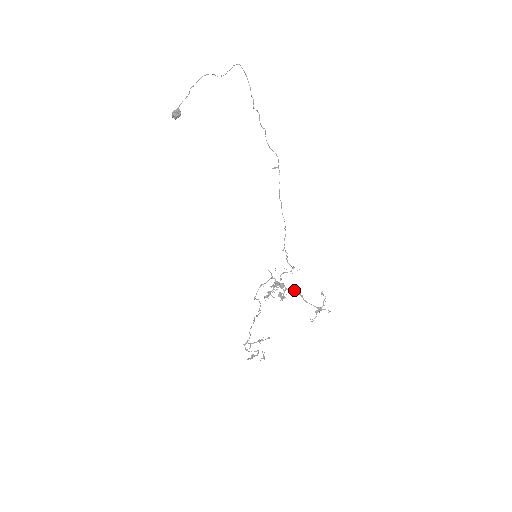
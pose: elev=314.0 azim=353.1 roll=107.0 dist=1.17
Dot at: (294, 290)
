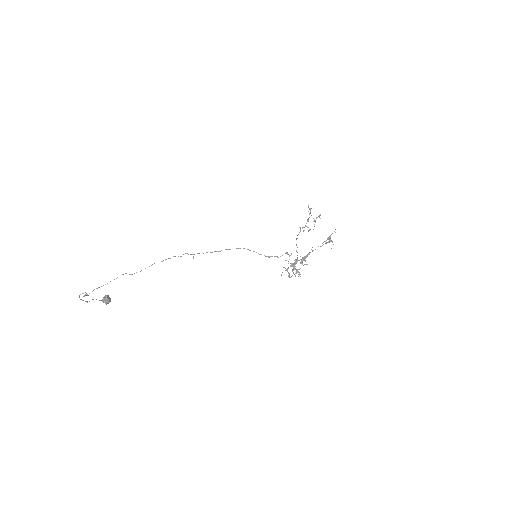
Dot at: (305, 258)
